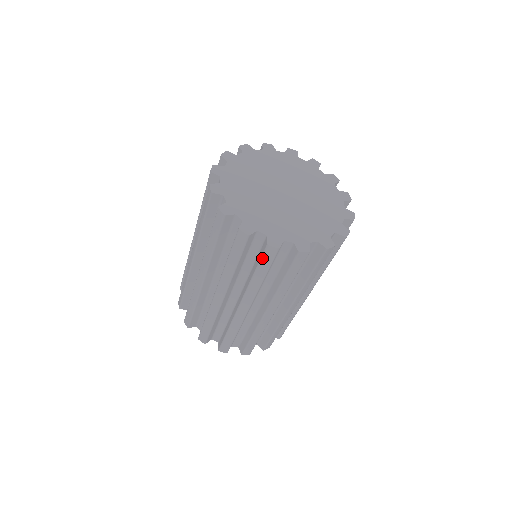
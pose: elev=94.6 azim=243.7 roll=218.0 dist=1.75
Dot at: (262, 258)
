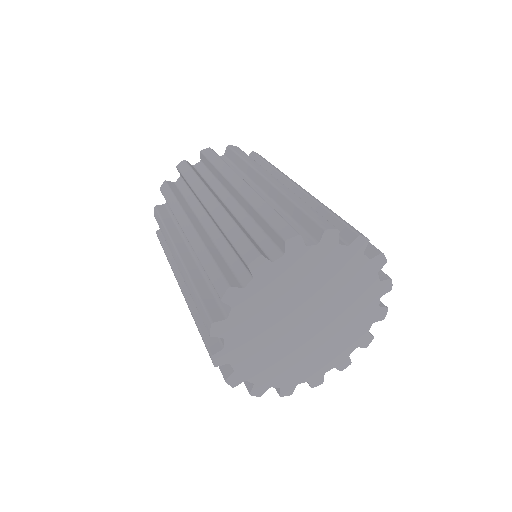
Dot at: occluded
